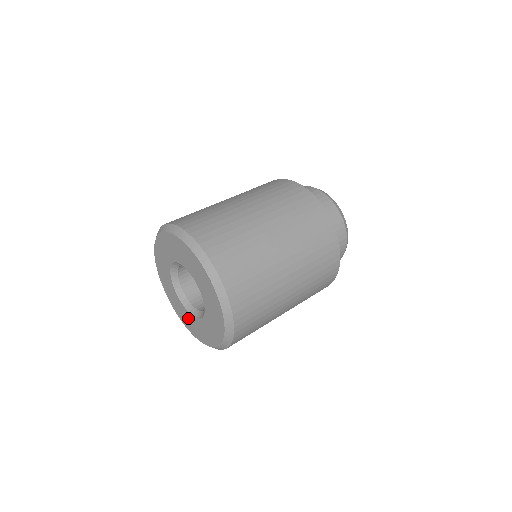
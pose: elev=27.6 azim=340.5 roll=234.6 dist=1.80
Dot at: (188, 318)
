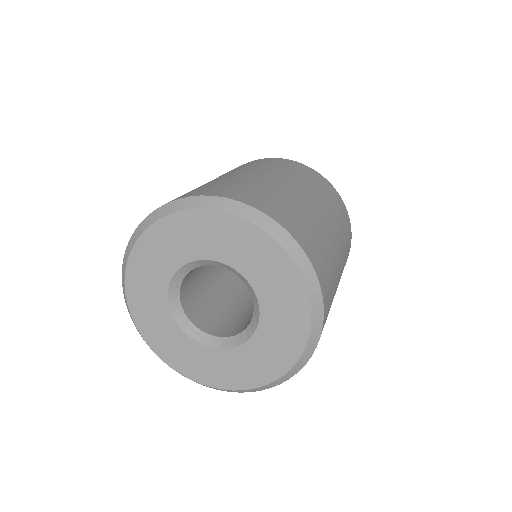
Dot at: (181, 346)
